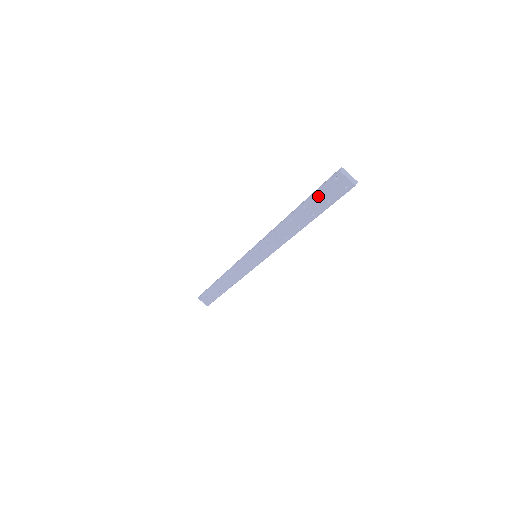
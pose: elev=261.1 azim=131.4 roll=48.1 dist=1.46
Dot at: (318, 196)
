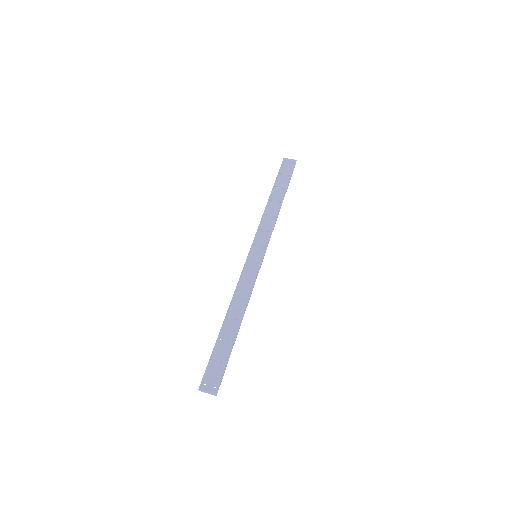
Dot at: (280, 176)
